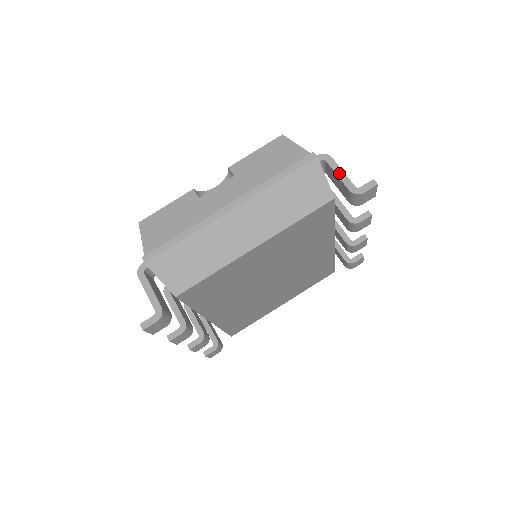
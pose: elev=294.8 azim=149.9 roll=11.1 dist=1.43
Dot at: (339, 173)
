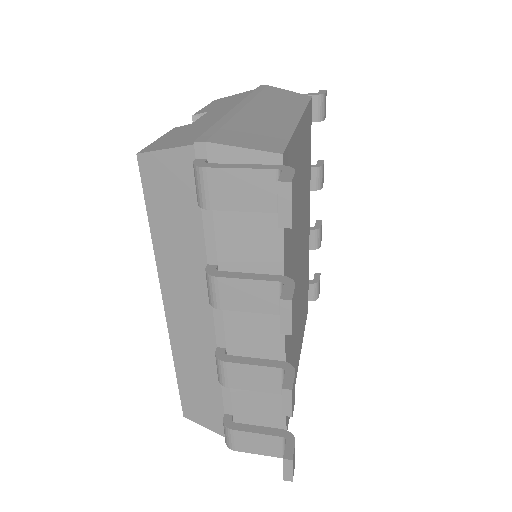
Dot at: occluded
